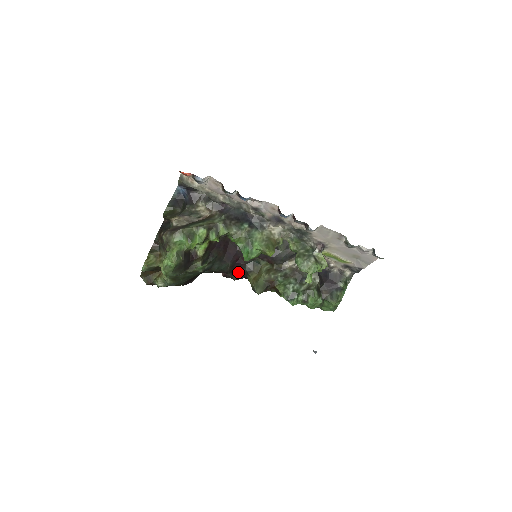
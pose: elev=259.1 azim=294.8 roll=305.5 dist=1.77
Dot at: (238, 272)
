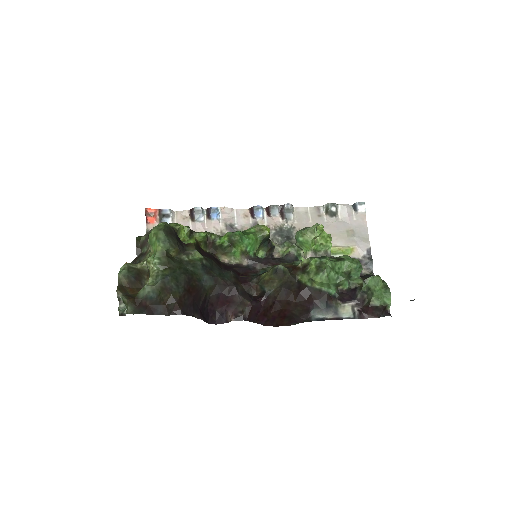
Dot at: (248, 295)
